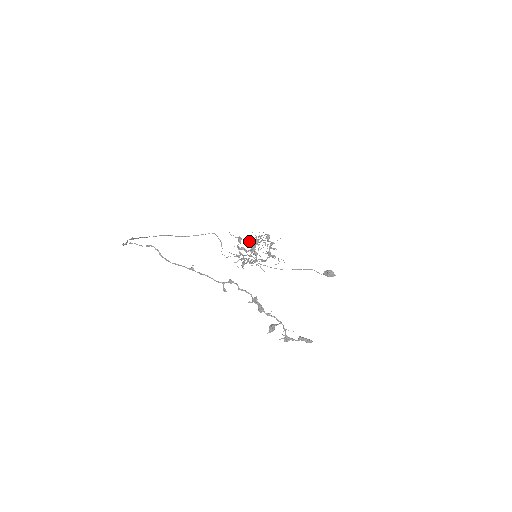
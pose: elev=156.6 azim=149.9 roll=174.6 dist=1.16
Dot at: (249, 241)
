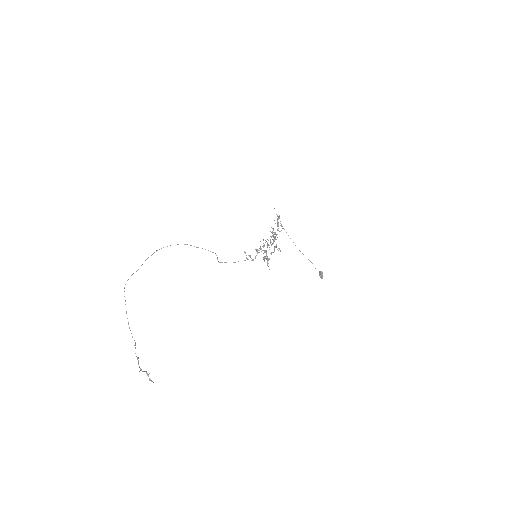
Dot at: (272, 232)
